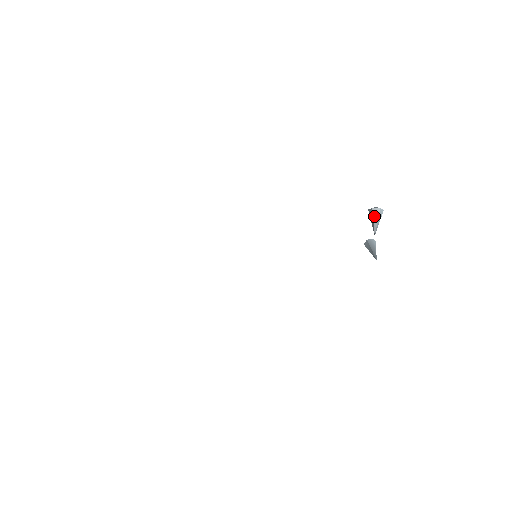
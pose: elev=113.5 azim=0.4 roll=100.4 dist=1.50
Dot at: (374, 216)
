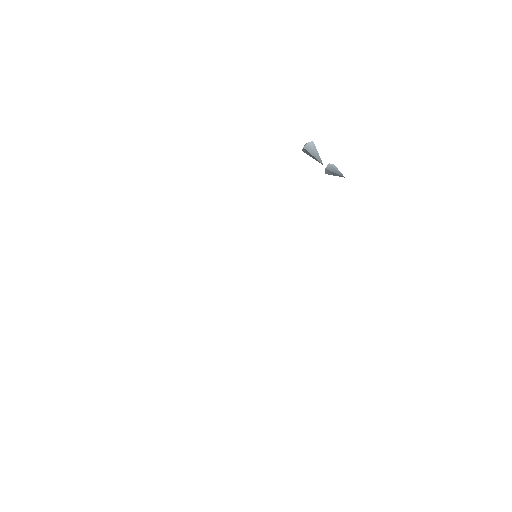
Dot at: (310, 152)
